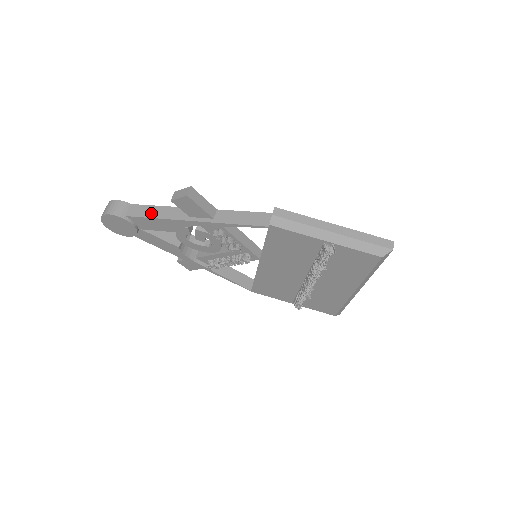
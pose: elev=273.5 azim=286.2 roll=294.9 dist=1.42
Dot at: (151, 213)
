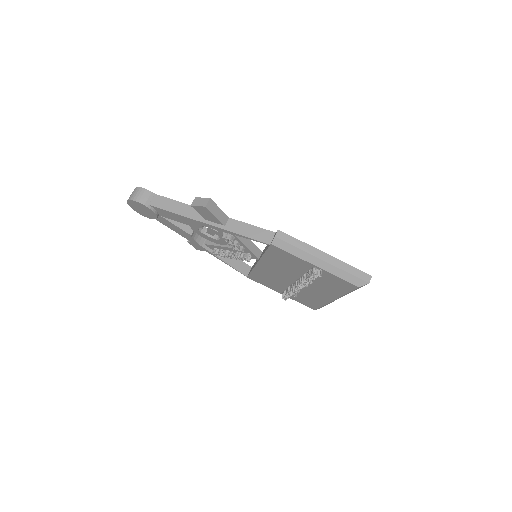
Dot at: (172, 207)
